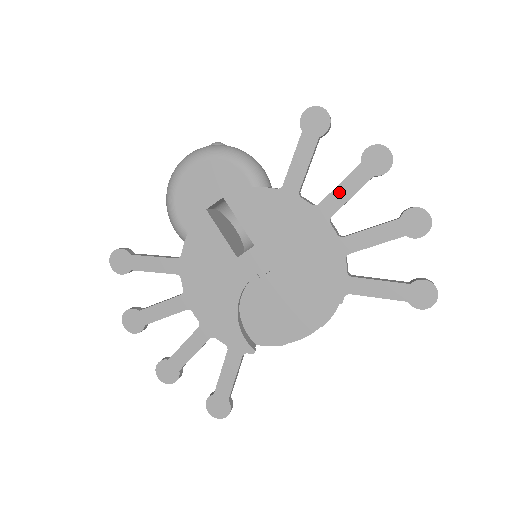
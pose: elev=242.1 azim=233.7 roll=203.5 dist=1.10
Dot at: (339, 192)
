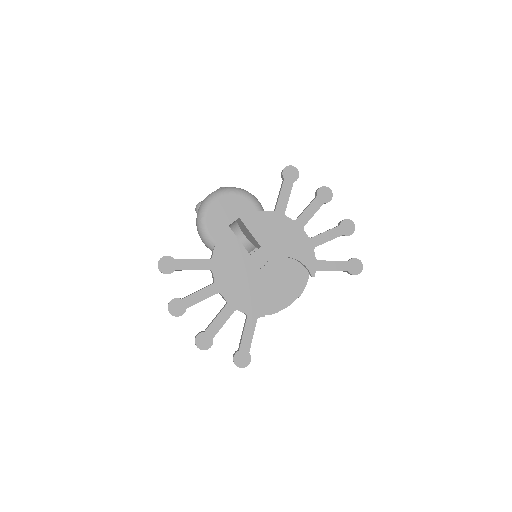
Dot at: (307, 212)
